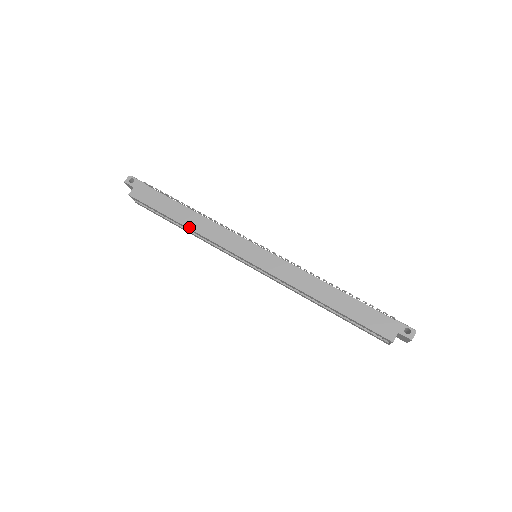
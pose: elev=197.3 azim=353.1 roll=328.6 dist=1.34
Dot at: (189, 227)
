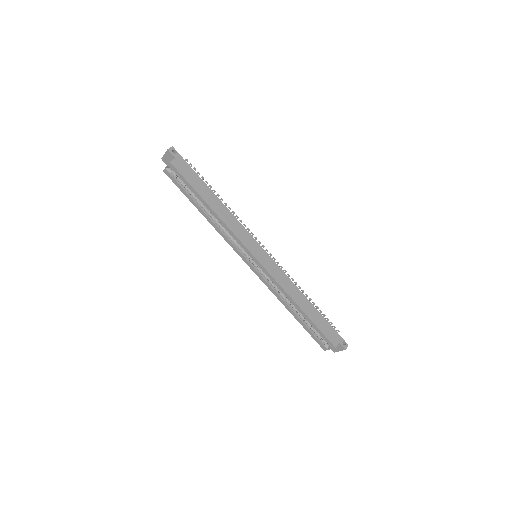
Dot at: (216, 212)
